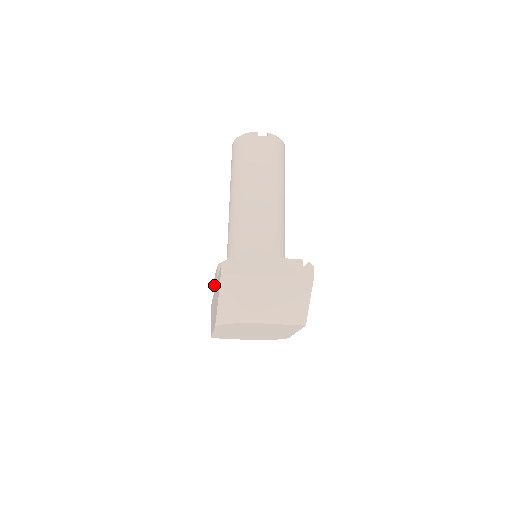
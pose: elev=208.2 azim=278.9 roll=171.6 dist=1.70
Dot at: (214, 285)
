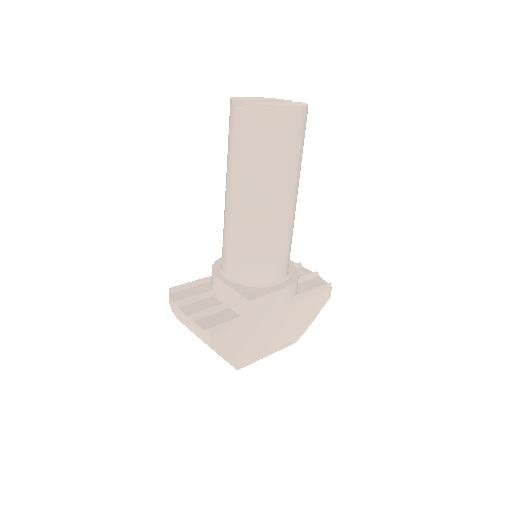
Dot at: occluded
